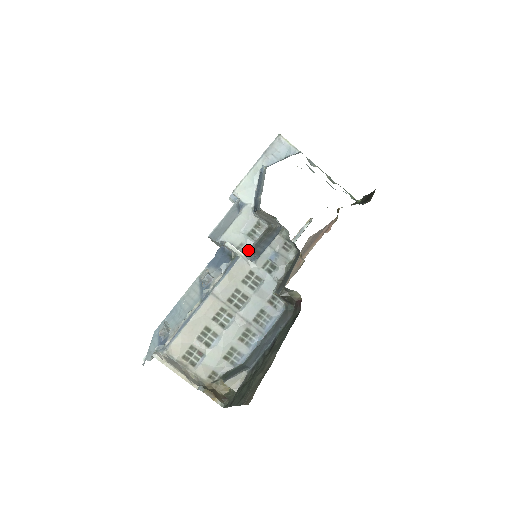
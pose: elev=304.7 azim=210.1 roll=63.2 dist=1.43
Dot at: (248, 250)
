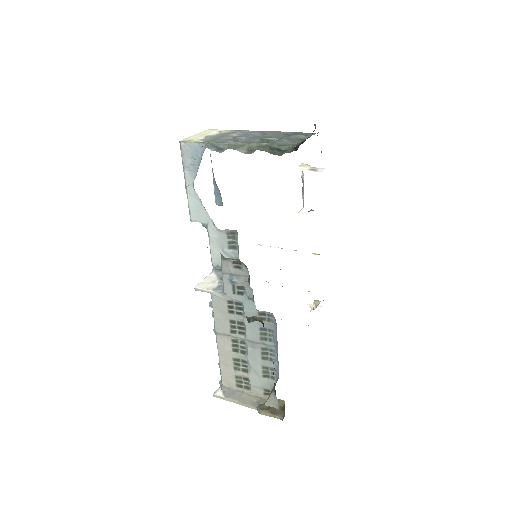
Dot at: occluded
